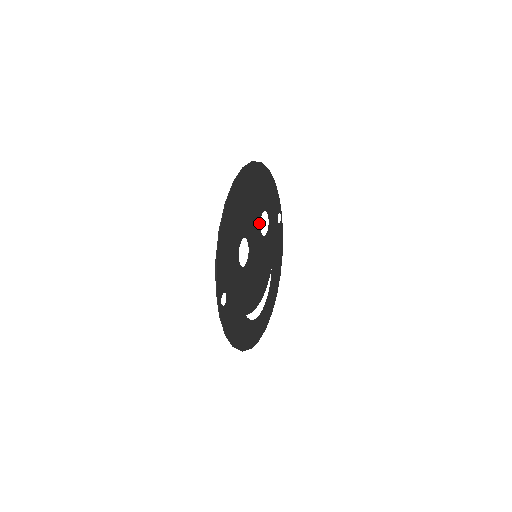
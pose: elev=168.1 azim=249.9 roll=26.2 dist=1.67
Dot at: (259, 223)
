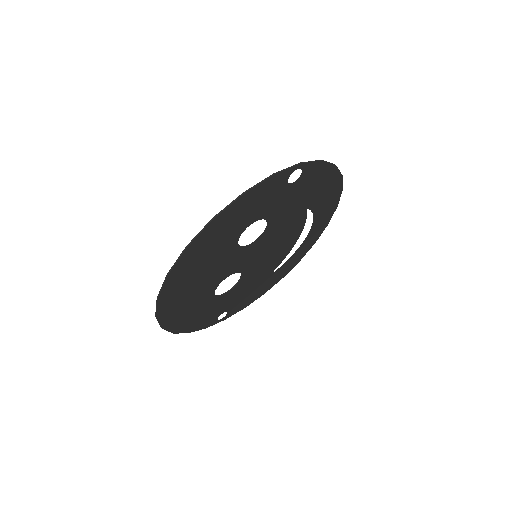
Dot at: (239, 248)
